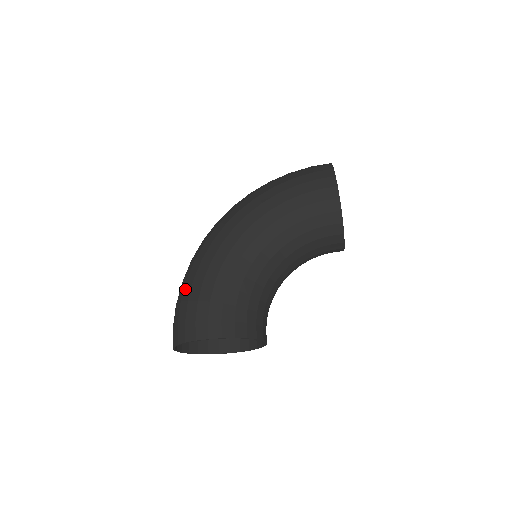
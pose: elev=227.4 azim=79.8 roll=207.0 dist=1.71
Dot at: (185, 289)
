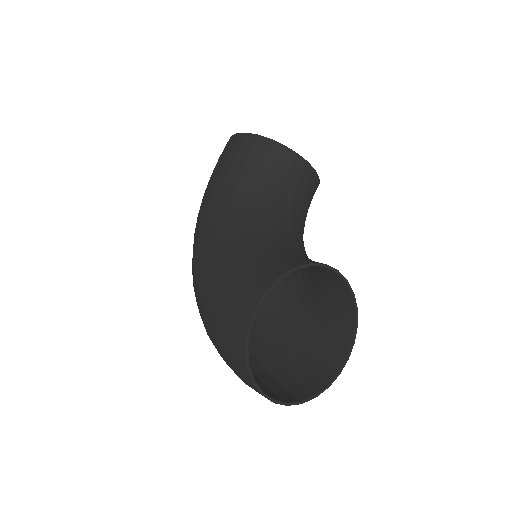
Dot at: (208, 327)
